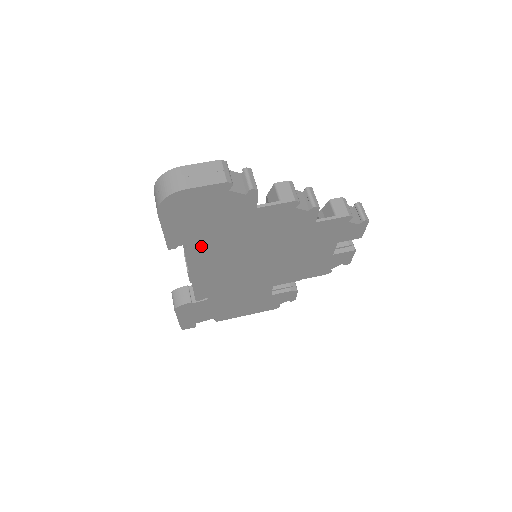
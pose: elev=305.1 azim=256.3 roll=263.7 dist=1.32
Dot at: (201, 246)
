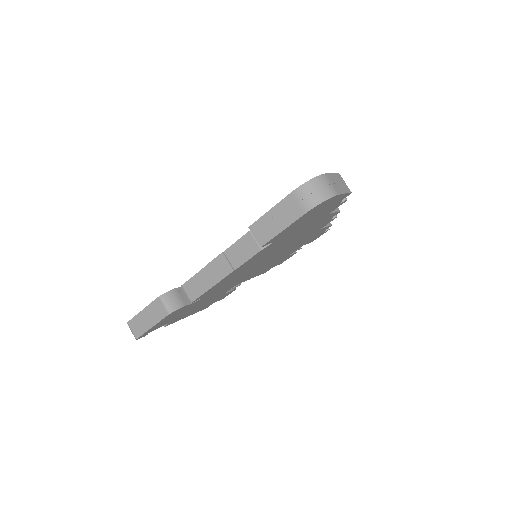
Dot at: (273, 245)
